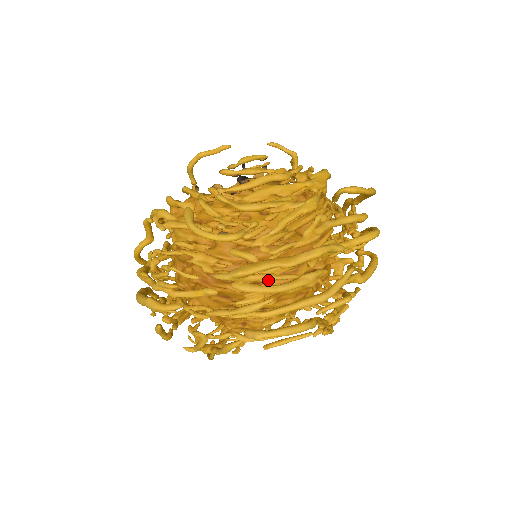
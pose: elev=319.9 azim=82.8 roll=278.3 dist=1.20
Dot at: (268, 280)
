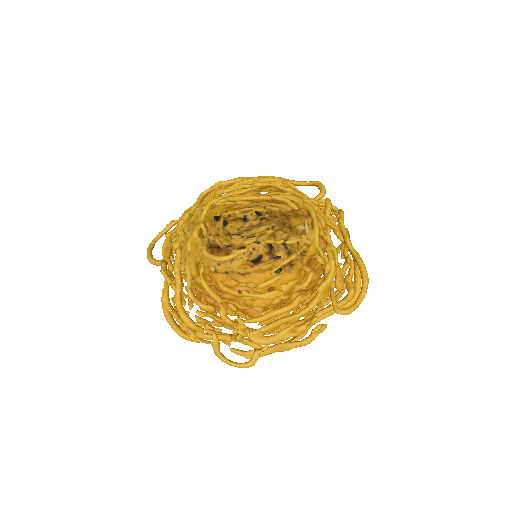
Dot at: occluded
